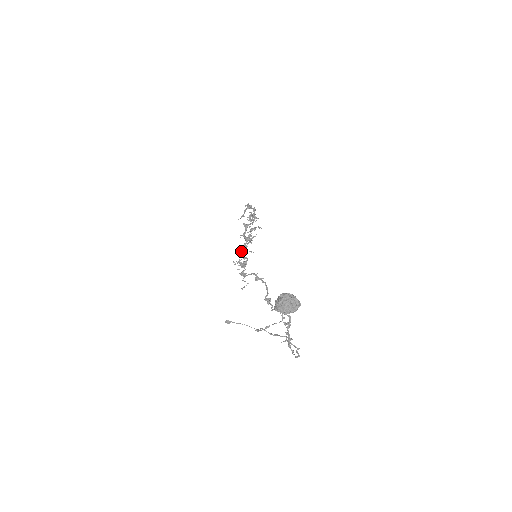
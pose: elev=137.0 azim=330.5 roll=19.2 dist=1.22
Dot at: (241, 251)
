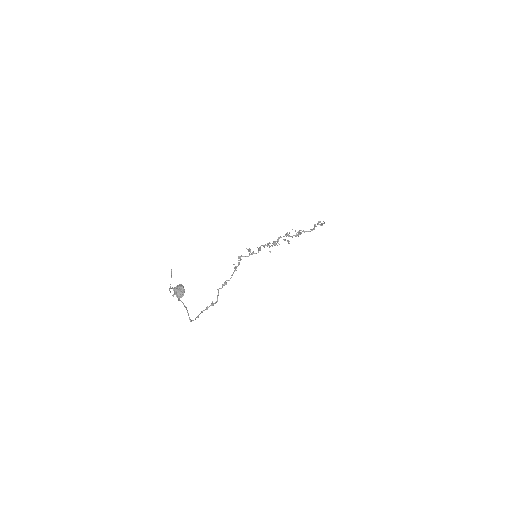
Dot at: (263, 245)
